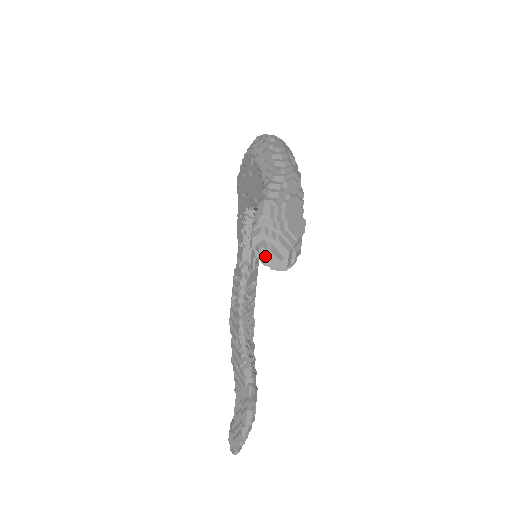
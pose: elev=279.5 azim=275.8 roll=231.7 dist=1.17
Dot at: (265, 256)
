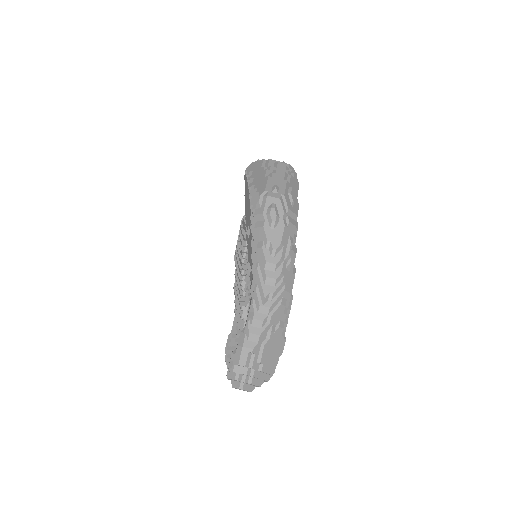
Dot at: occluded
